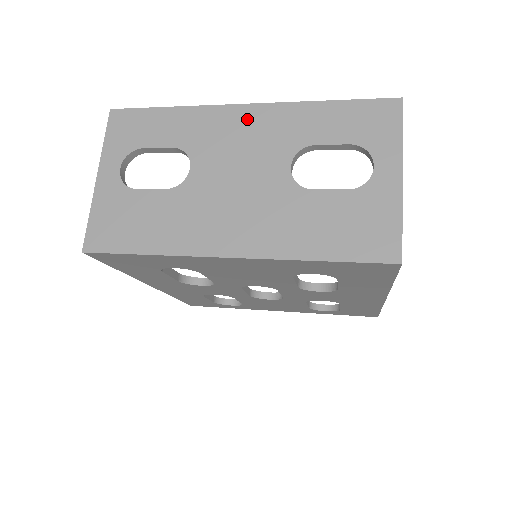
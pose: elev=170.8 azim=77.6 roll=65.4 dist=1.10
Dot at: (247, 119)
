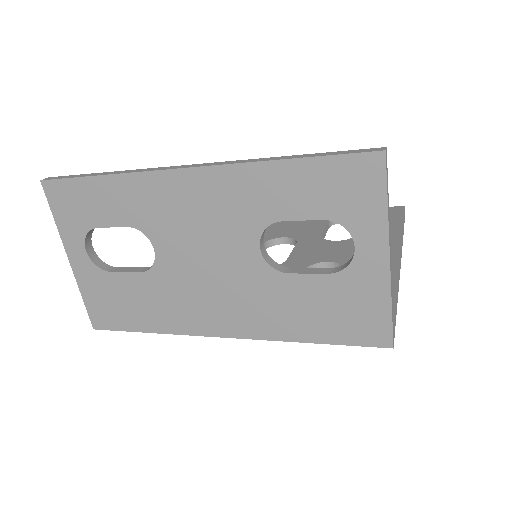
Dot at: (194, 189)
